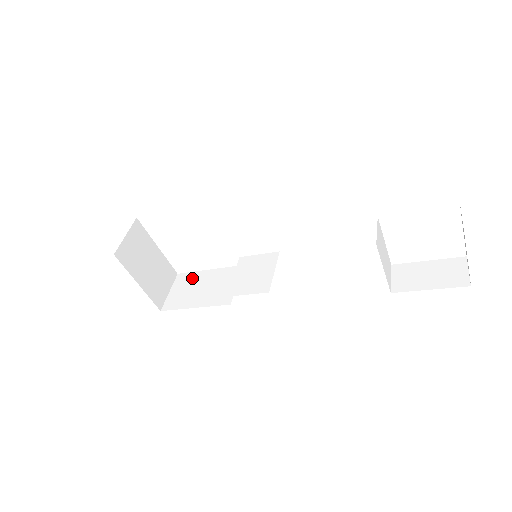
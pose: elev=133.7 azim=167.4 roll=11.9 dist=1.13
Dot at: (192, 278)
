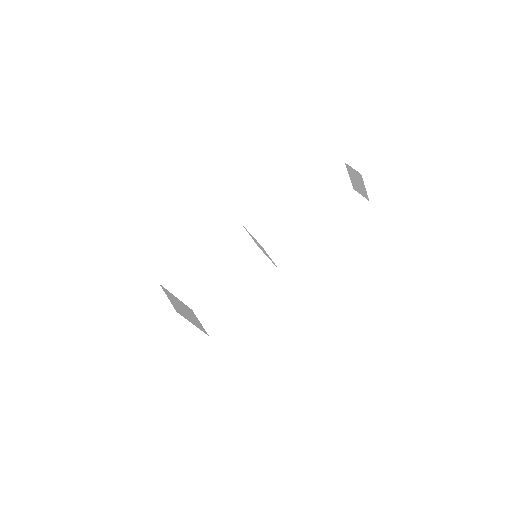
Dot at: (208, 304)
